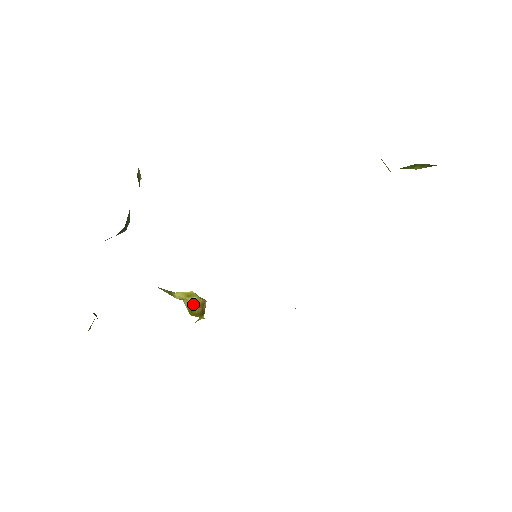
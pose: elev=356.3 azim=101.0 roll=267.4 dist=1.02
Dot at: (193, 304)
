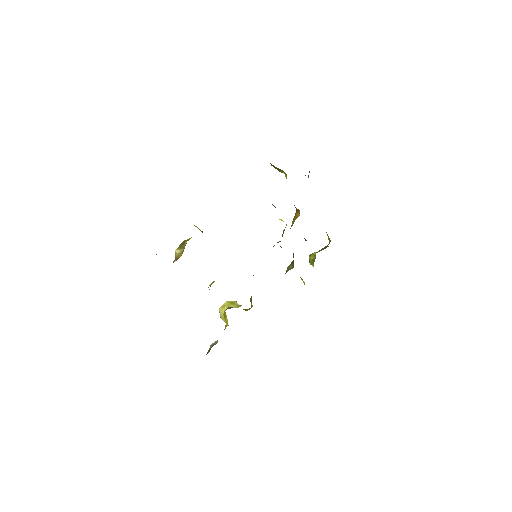
Dot at: occluded
